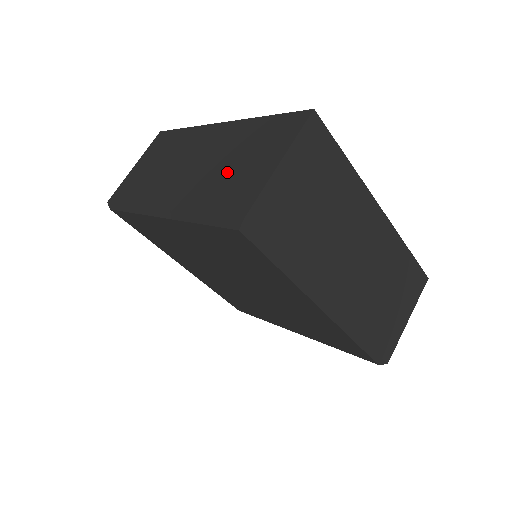
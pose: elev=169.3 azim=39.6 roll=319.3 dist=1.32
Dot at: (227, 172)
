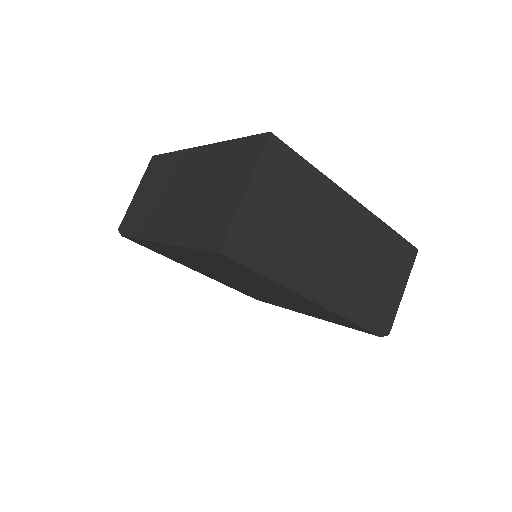
Dot at: (207, 198)
